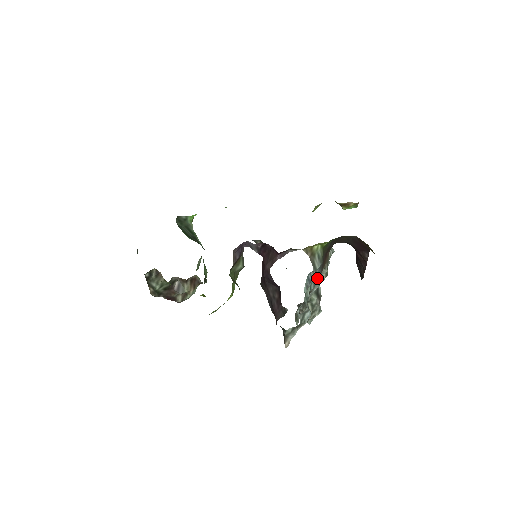
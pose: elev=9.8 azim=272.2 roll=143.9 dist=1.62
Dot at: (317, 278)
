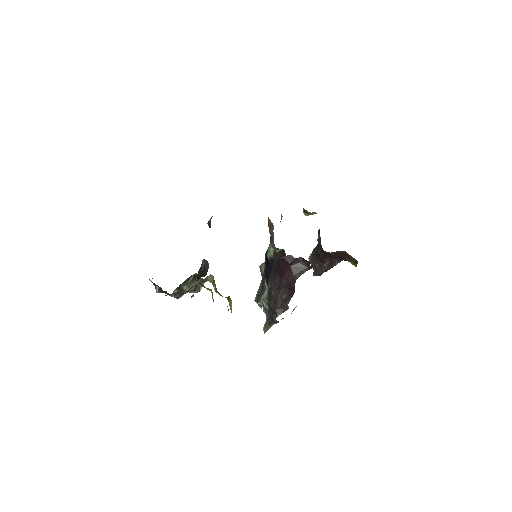
Dot at: occluded
